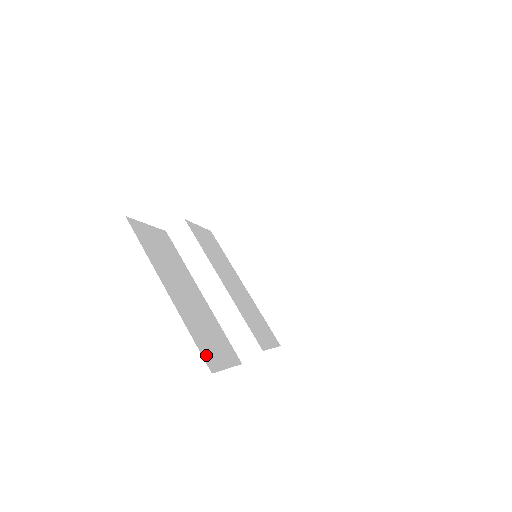
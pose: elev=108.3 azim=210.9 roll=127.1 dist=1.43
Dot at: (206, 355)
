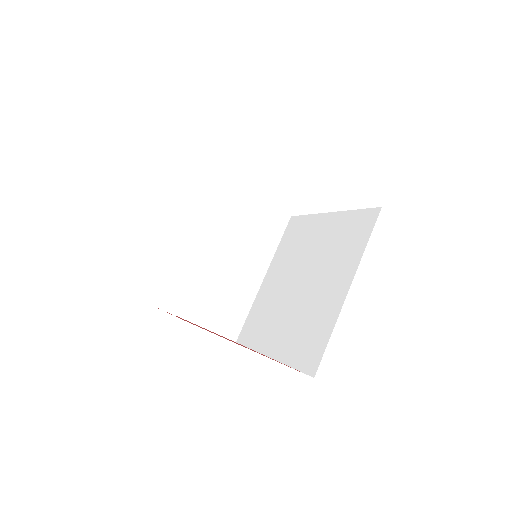
Dot at: occluded
